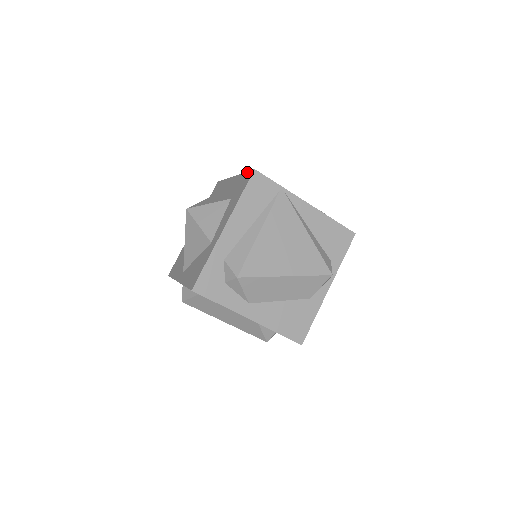
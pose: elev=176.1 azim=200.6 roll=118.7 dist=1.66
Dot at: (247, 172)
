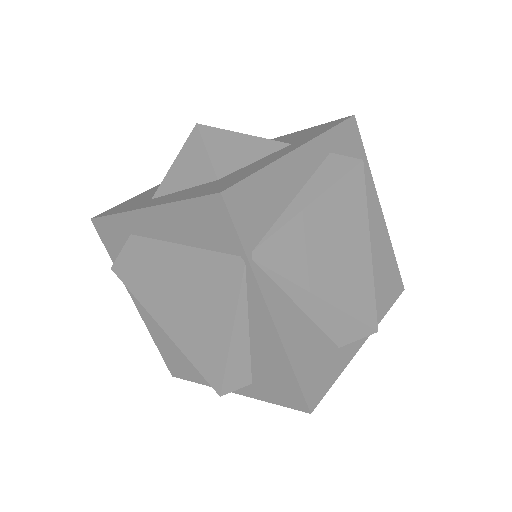
Dot at: (244, 177)
